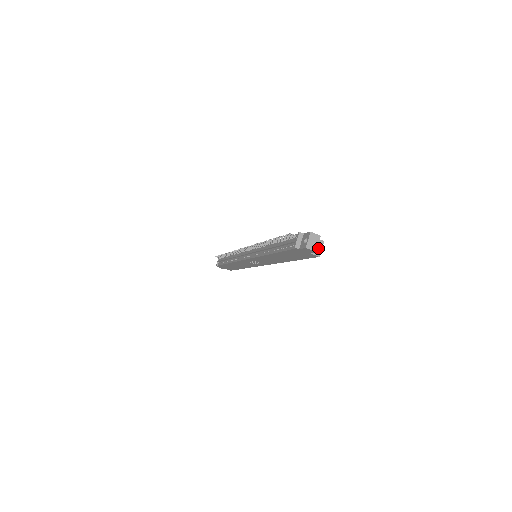
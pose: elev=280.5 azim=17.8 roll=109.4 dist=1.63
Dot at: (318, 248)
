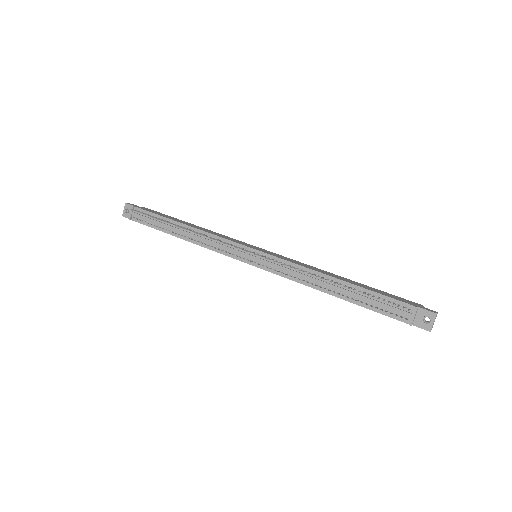
Dot at: occluded
